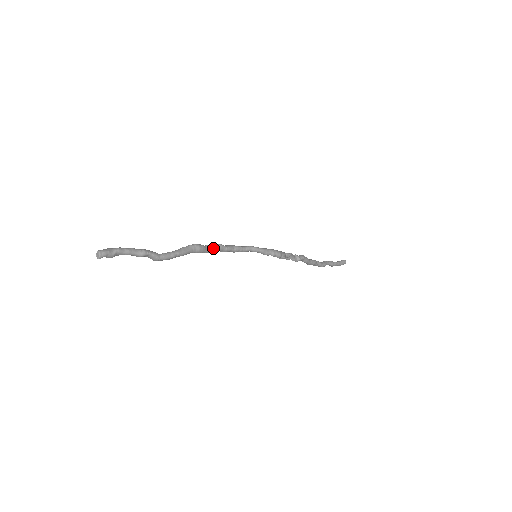
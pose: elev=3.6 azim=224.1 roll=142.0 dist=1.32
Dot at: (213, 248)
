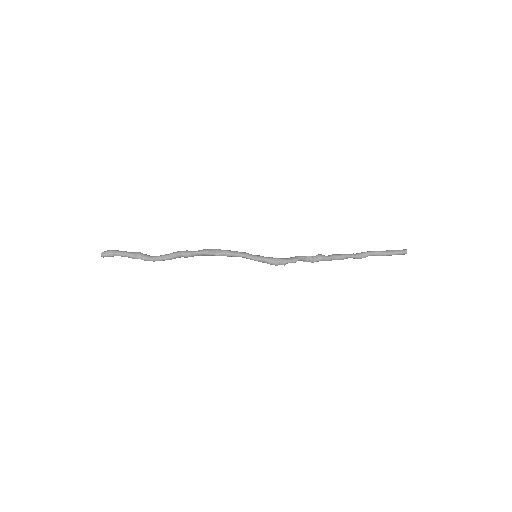
Dot at: (202, 255)
